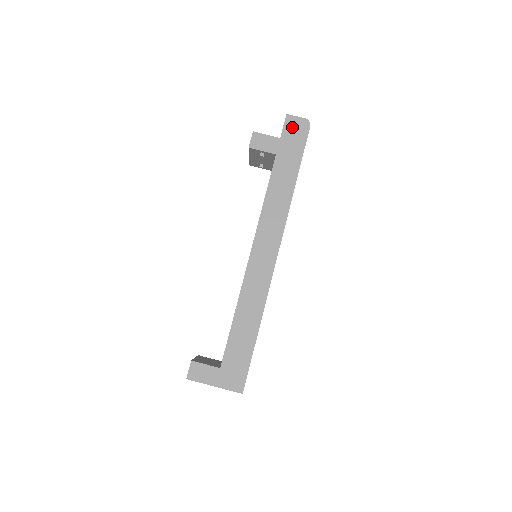
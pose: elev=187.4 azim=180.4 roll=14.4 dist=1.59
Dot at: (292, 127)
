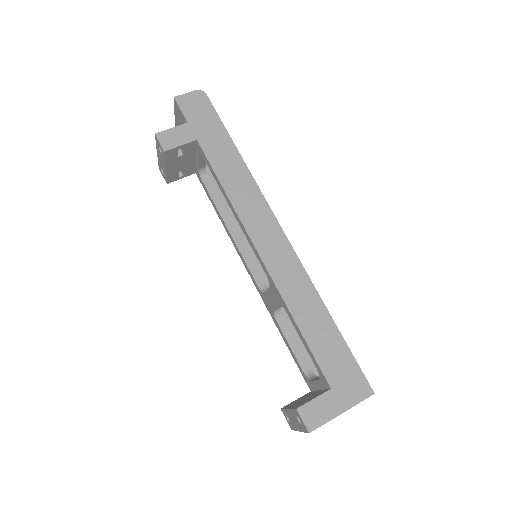
Dot at: (190, 105)
